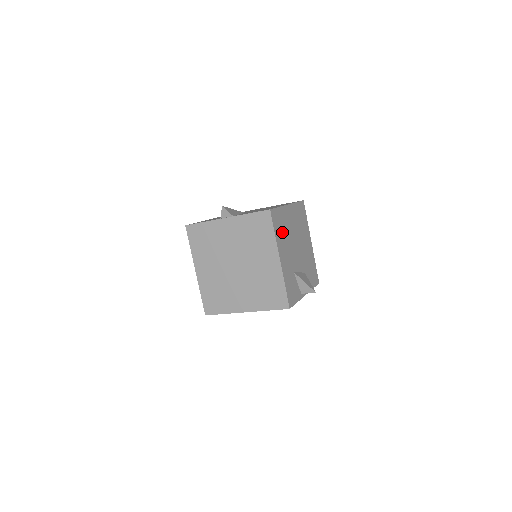
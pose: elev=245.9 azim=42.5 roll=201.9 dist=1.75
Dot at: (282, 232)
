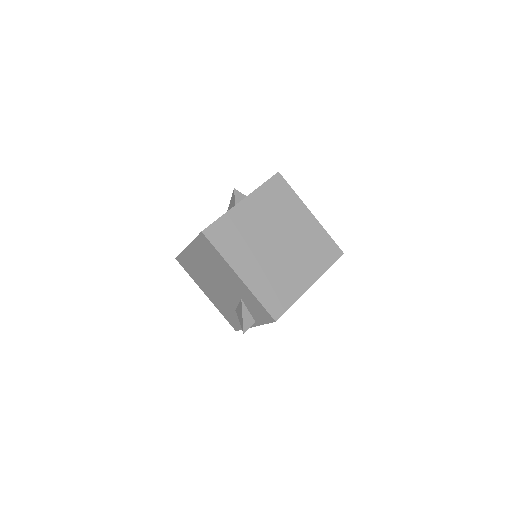
Dot at: occluded
